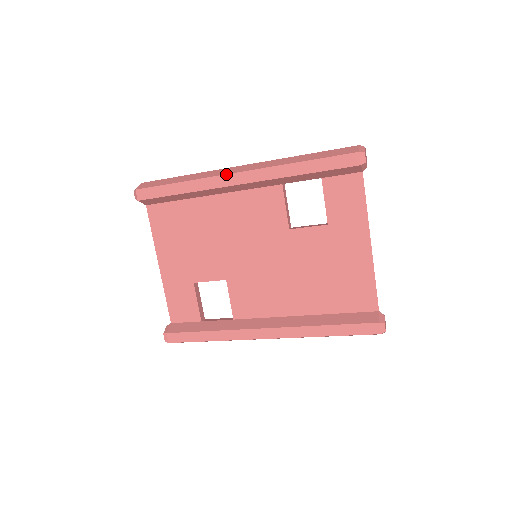
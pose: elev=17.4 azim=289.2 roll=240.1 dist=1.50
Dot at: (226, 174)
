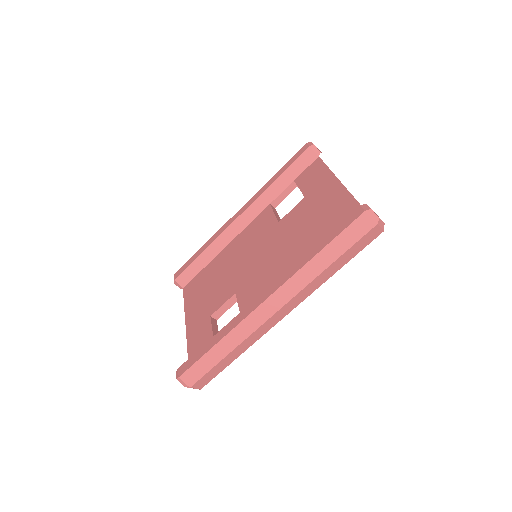
Dot at: (229, 220)
